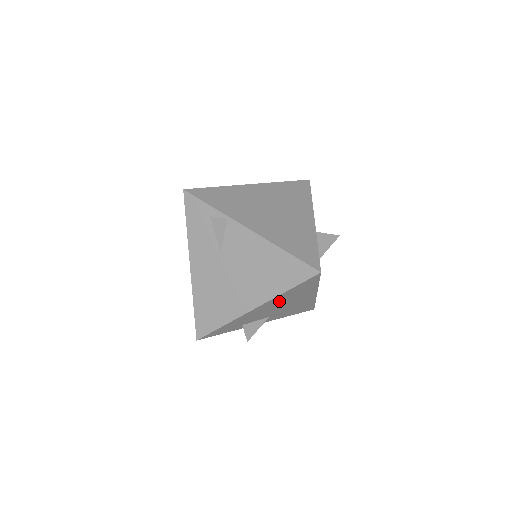
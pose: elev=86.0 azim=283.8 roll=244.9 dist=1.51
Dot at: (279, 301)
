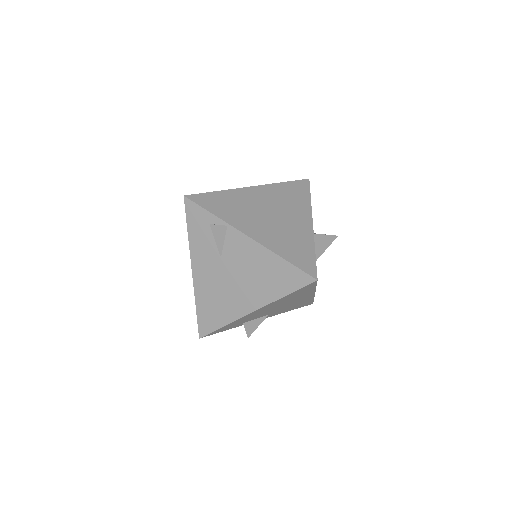
Dot at: (278, 303)
